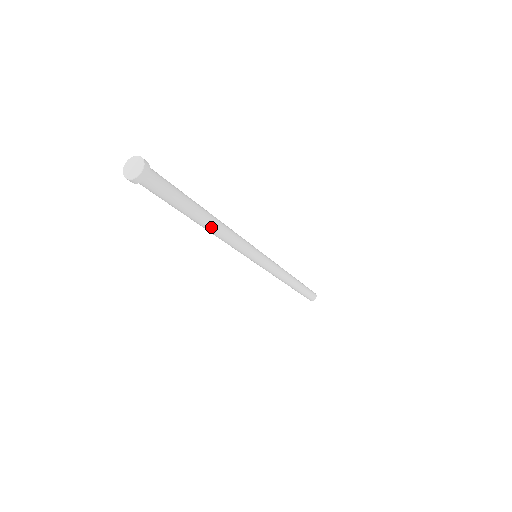
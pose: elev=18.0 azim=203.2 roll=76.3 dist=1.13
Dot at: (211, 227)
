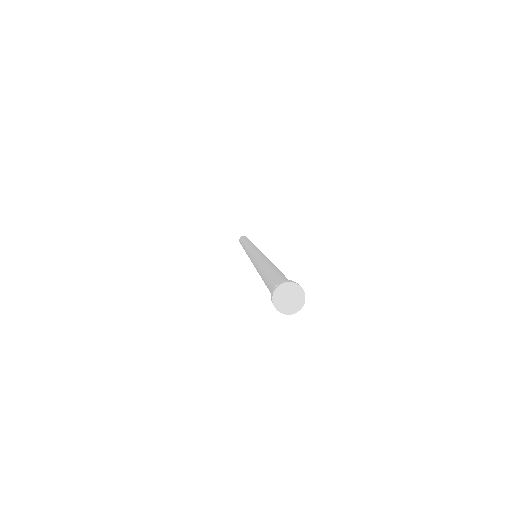
Dot at: occluded
